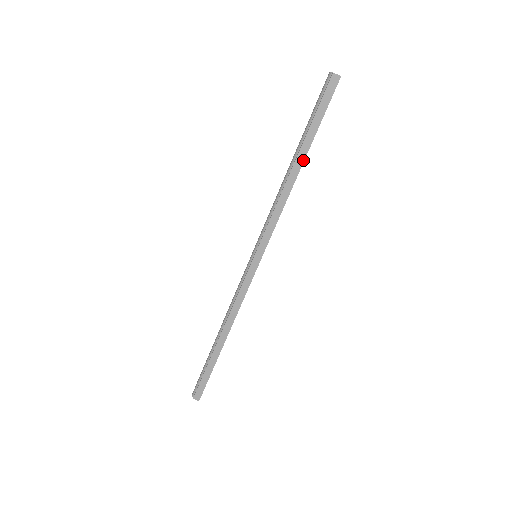
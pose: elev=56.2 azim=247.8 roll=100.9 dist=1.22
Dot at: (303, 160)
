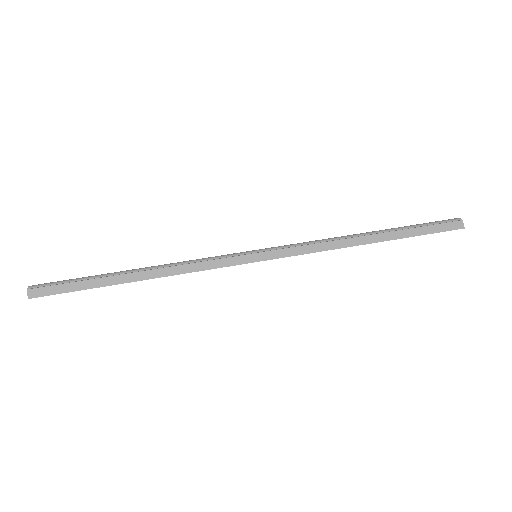
Dot at: (382, 240)
